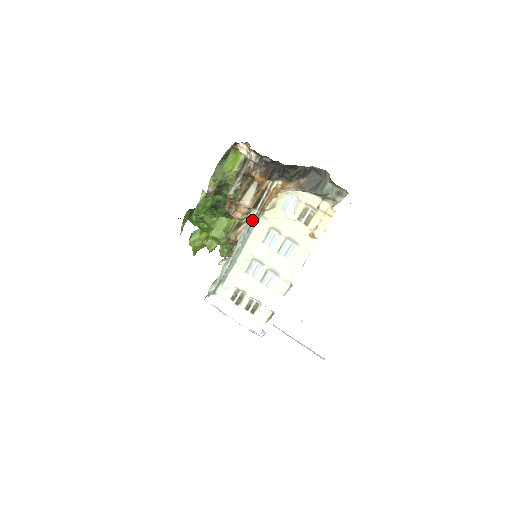
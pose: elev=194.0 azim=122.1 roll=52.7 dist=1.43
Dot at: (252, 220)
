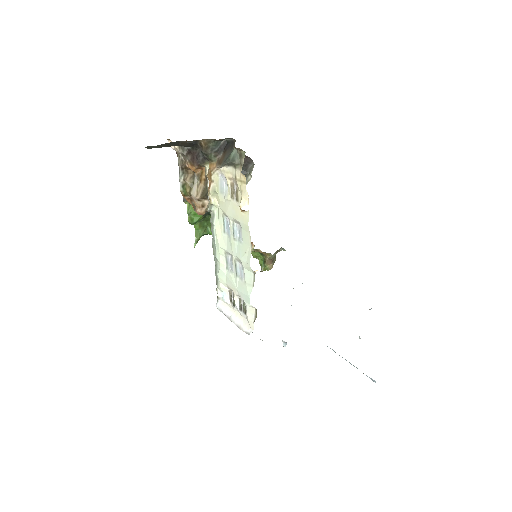
Dot at: (210, 212)
